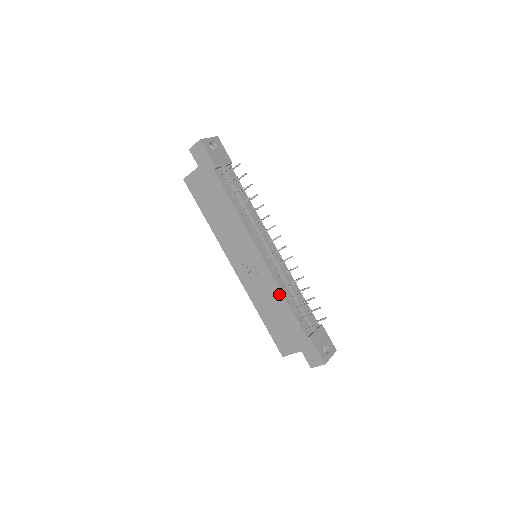
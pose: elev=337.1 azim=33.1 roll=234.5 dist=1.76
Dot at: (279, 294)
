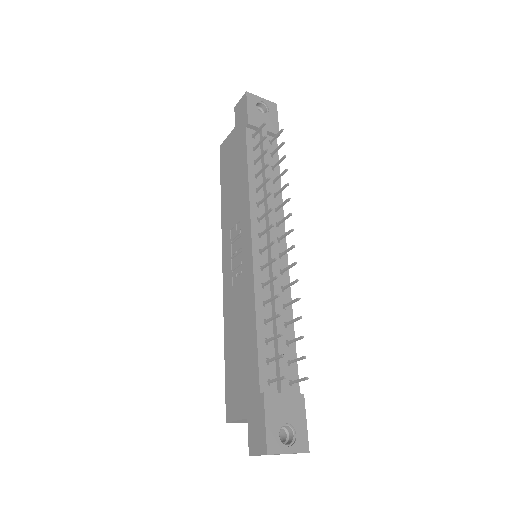
Dot at: (252, 308)
